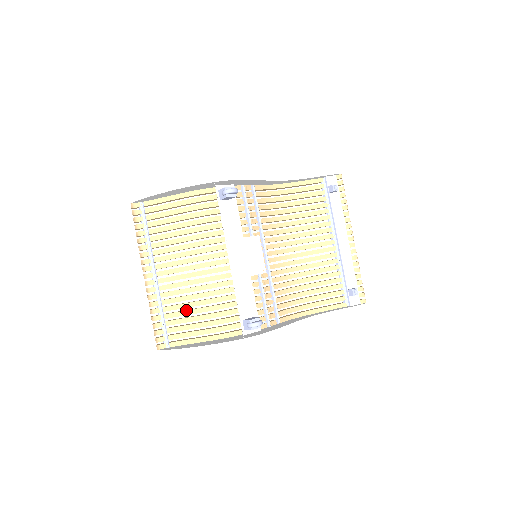
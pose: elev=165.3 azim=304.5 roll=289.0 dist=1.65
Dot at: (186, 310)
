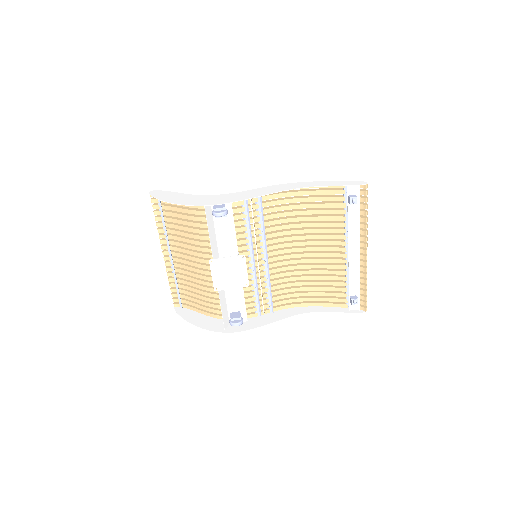
Dot at: (192, 288)
